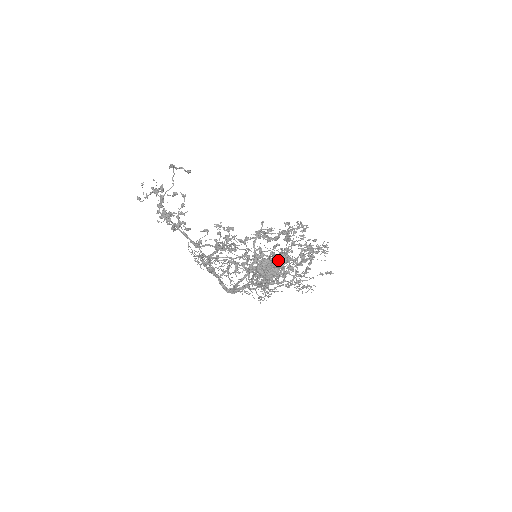
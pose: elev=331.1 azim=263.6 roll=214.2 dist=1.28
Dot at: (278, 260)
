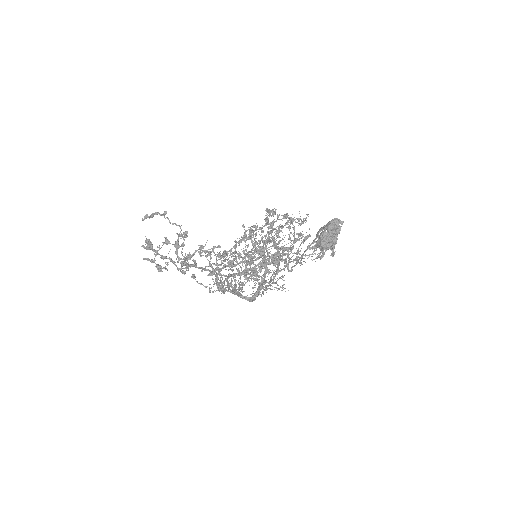
Dot at: (334, 228)
